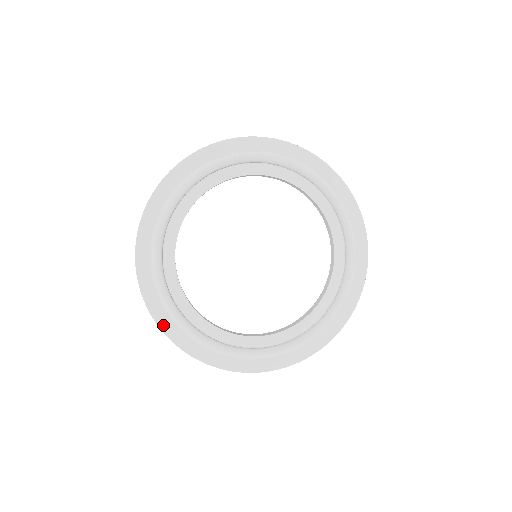
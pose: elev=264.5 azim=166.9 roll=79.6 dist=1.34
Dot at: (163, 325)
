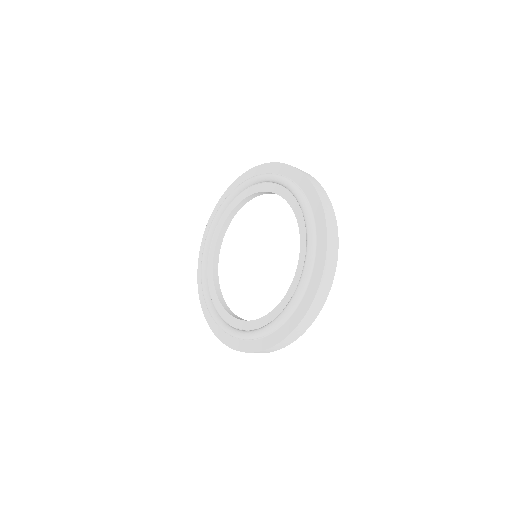
Dot at: (208, 319)
